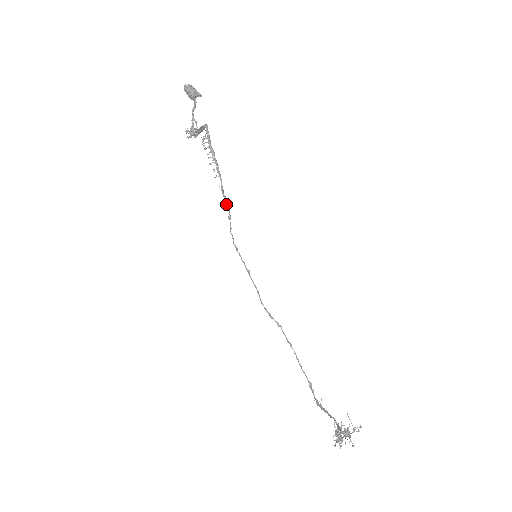
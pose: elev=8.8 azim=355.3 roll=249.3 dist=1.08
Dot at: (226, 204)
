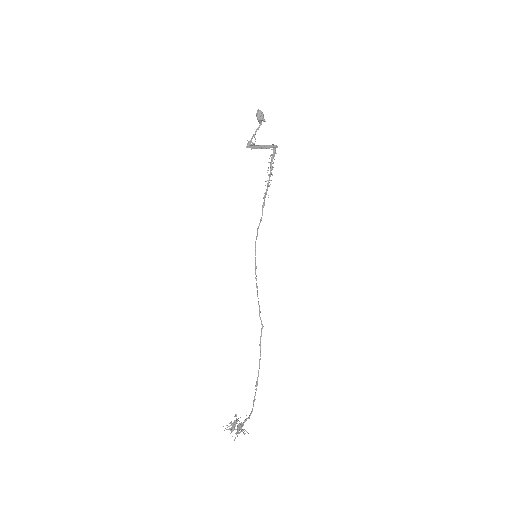
Dot at: (262, 209)
